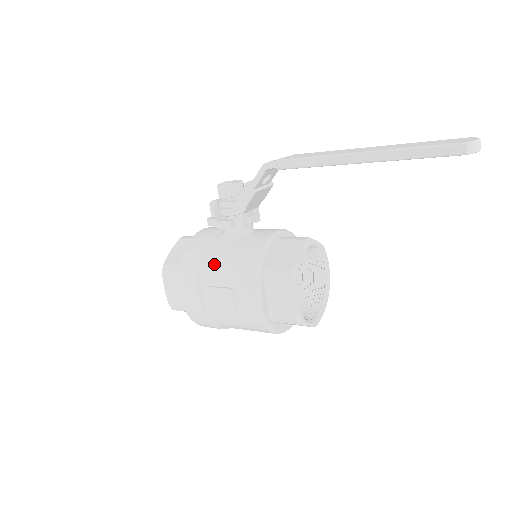
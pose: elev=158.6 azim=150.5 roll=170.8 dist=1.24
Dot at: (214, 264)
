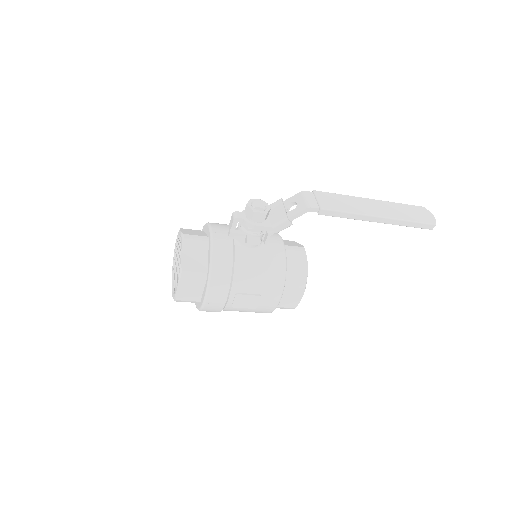
Dot at: (244, 276)
